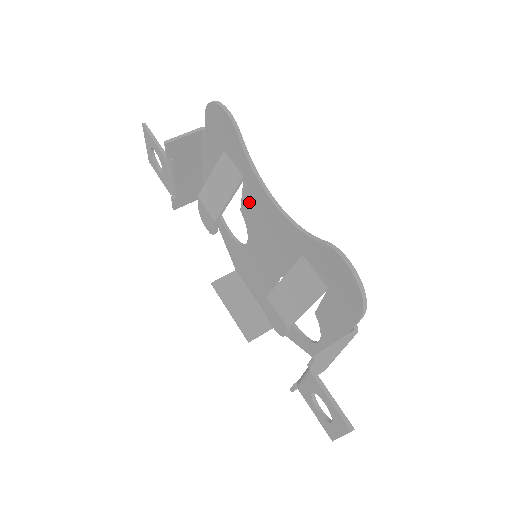
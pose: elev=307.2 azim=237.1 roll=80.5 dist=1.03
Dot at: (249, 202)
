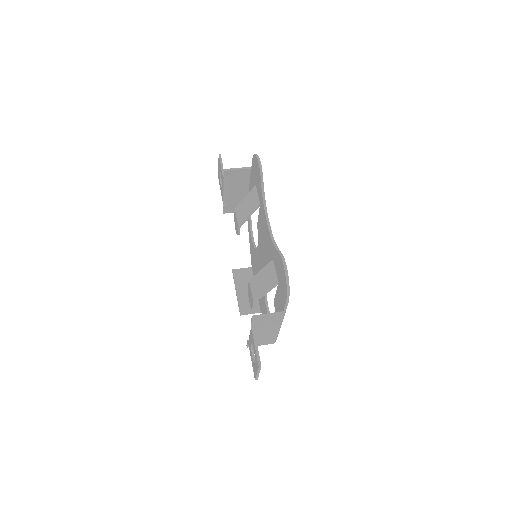
Dot at: (260, 220)
